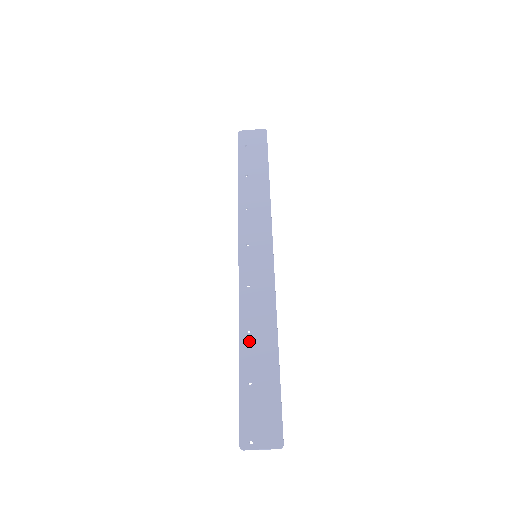
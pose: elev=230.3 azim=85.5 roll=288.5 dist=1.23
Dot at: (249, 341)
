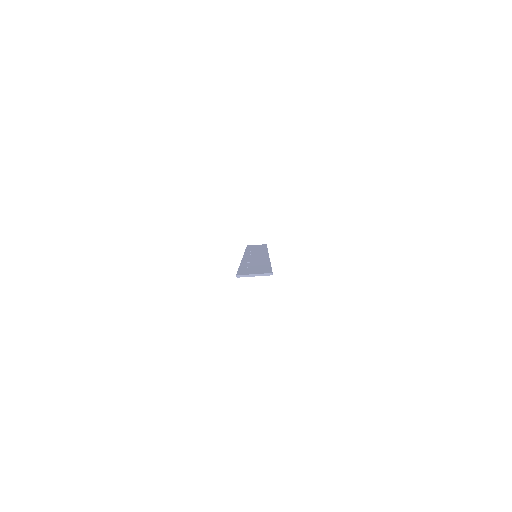
Dot at: (248, 263)
